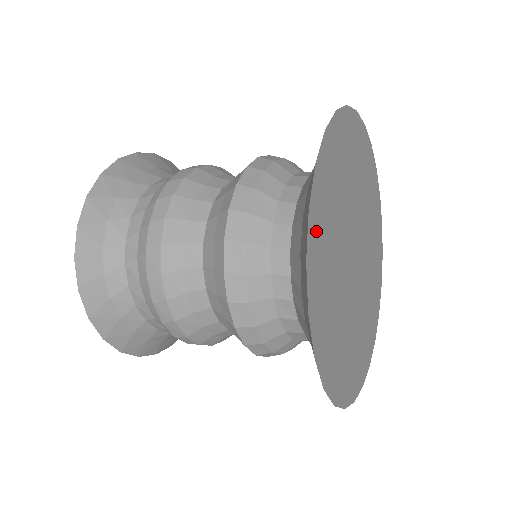
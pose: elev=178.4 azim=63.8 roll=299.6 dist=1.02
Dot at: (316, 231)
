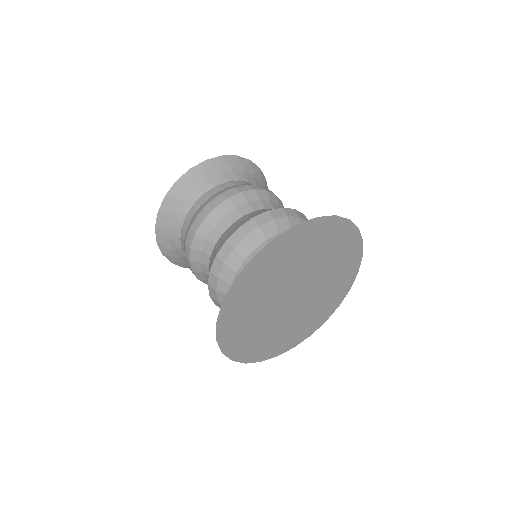
Dot at: (271, 253)
